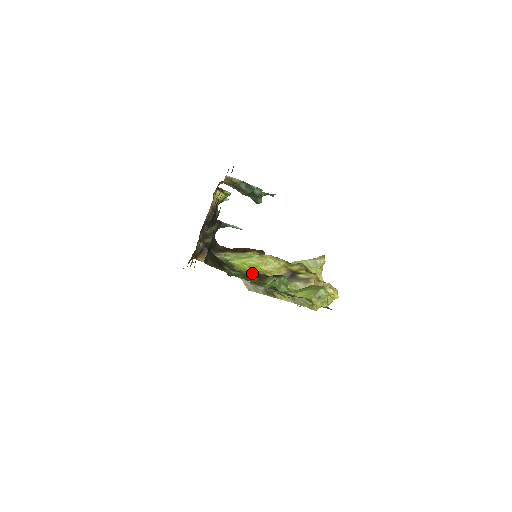
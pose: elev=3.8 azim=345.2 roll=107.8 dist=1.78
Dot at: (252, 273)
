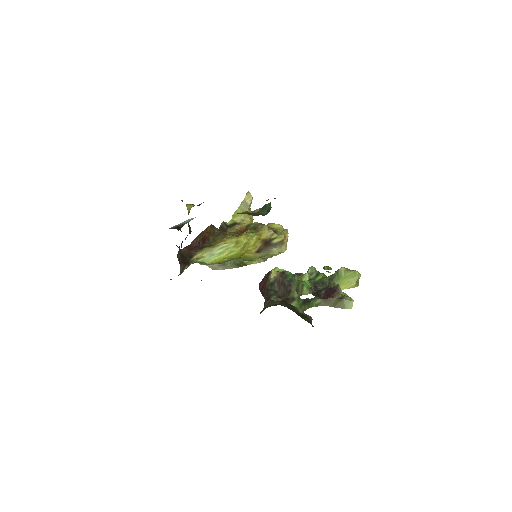
Dot at: occluded
